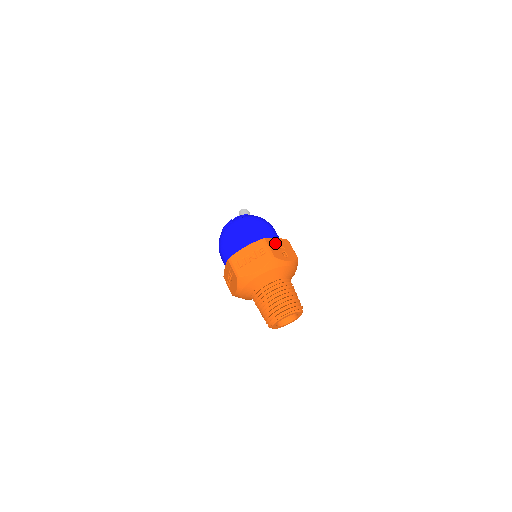
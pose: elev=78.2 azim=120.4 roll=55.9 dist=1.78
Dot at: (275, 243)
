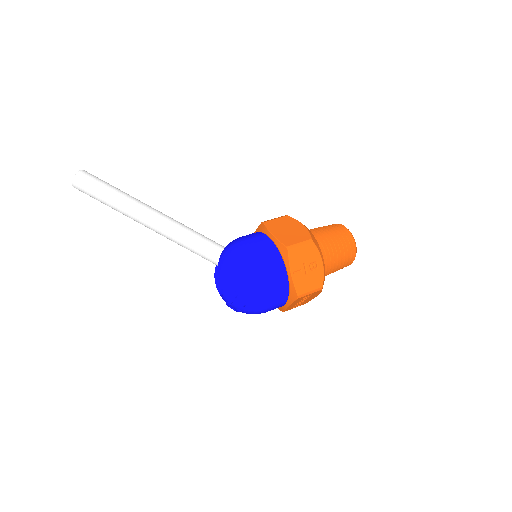
Dot at: (301, 279)
